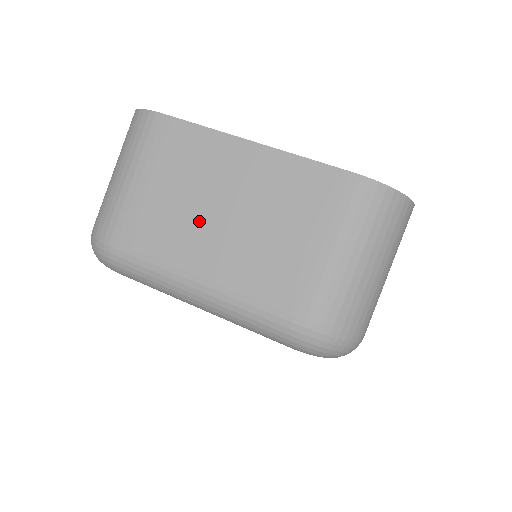
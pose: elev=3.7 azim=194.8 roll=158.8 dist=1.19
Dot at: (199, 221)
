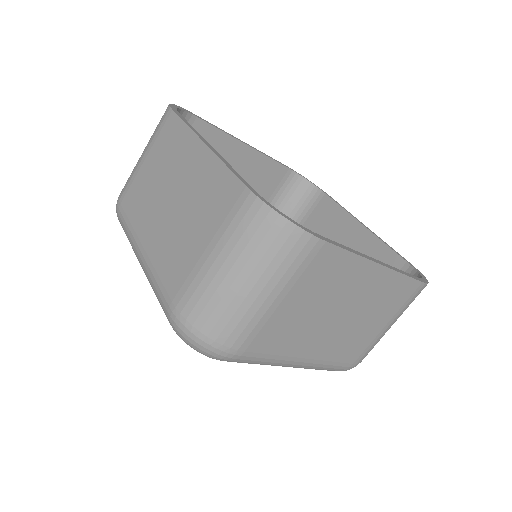
Dot at: (320, 324)
